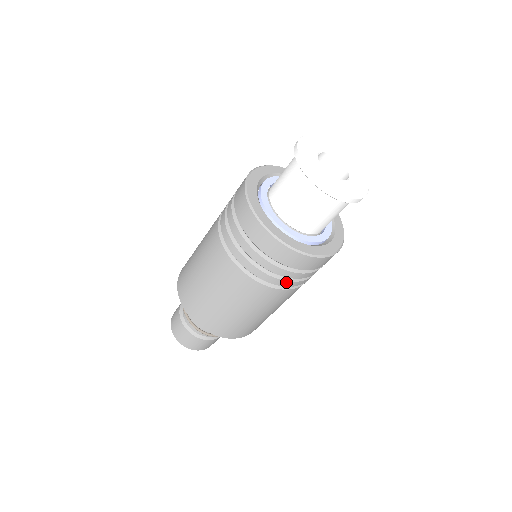
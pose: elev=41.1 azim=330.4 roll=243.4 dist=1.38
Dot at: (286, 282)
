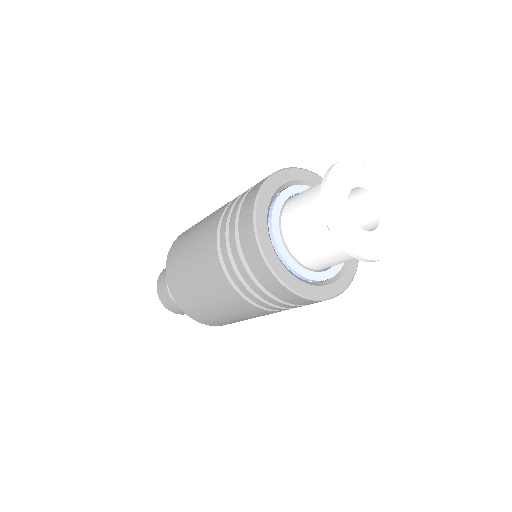
Dot at: (282, 309)
